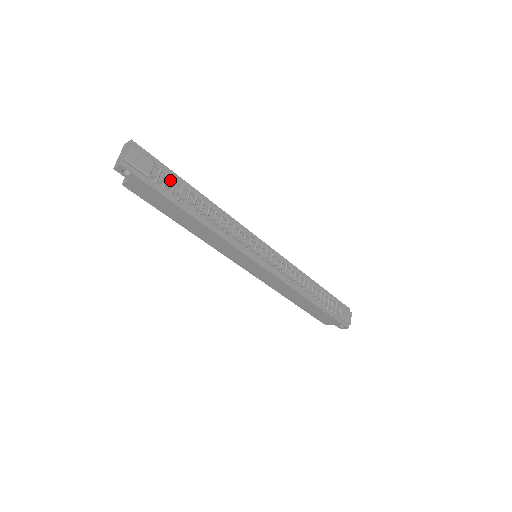
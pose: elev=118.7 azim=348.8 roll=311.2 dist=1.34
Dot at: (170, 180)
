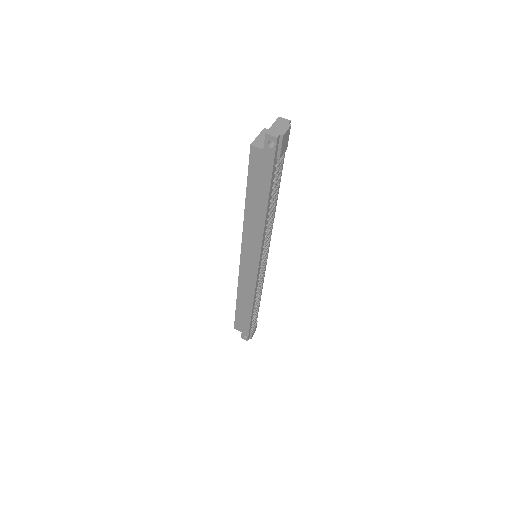
Dot at: occluded
